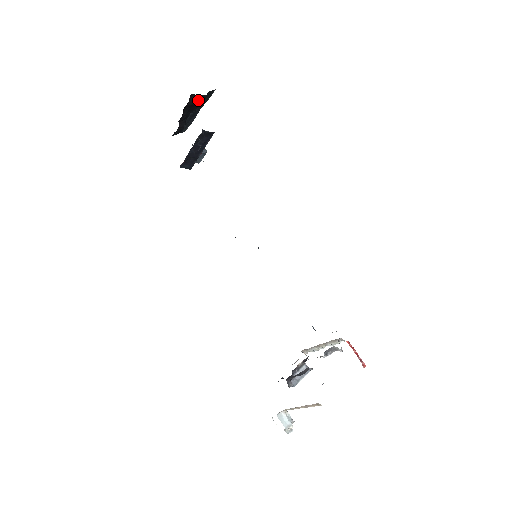
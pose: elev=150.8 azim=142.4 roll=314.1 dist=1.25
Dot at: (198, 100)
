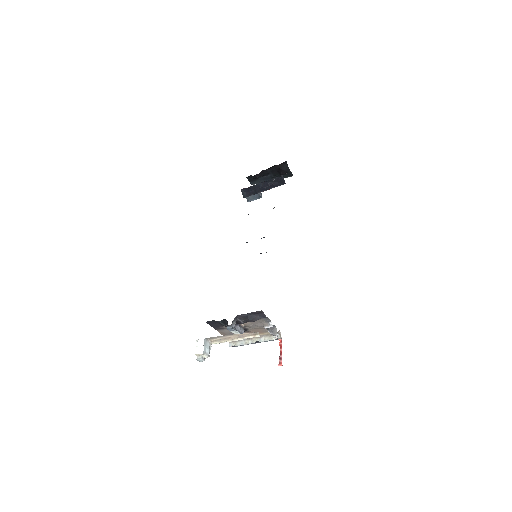
Dot at: (285, 169)
